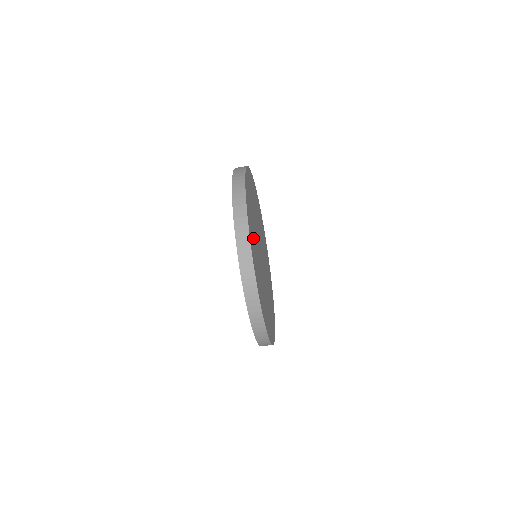
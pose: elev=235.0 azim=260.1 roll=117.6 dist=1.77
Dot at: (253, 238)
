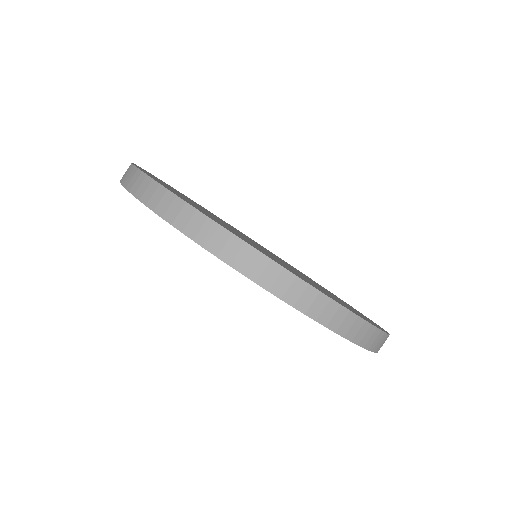
Dot at: occluded
